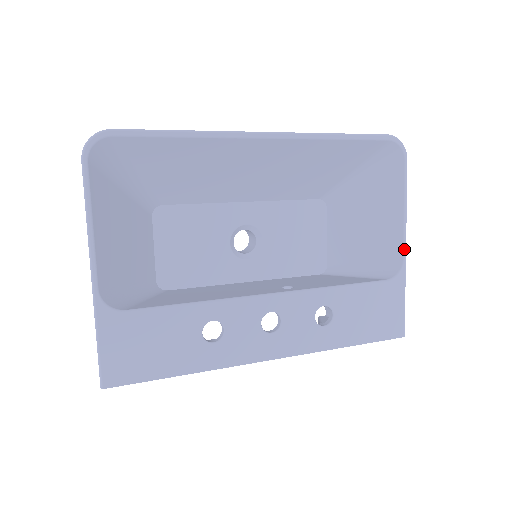
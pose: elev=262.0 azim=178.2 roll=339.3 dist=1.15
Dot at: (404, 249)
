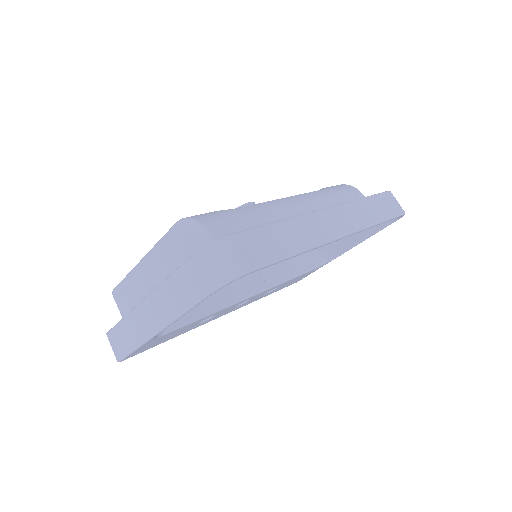
Dot at: occluded
